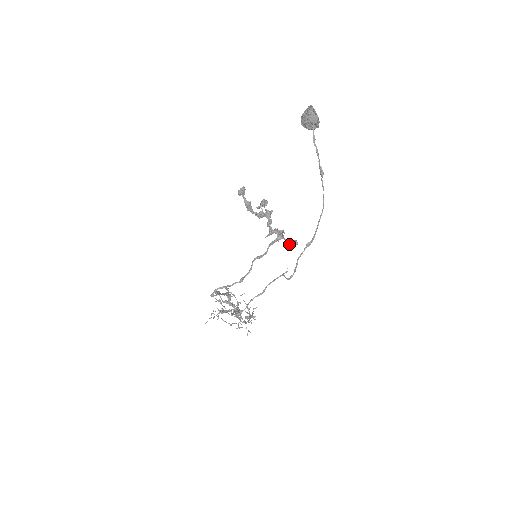
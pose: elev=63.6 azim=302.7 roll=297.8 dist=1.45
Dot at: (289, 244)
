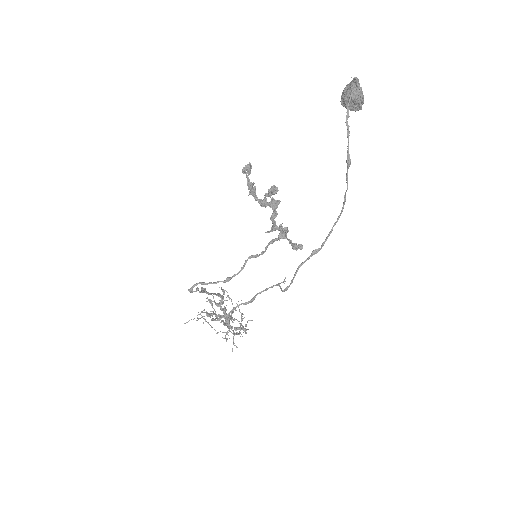
Dot at: (292, 247)
